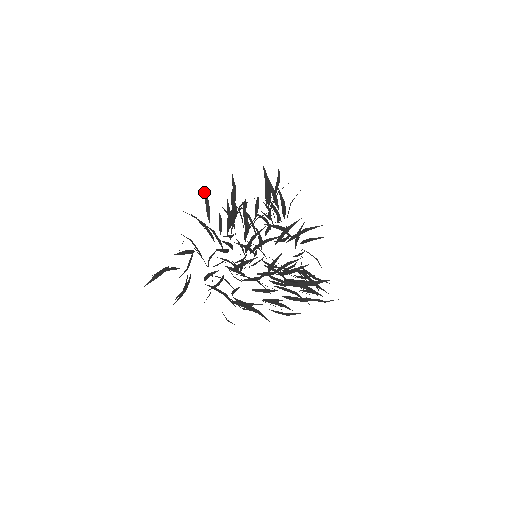
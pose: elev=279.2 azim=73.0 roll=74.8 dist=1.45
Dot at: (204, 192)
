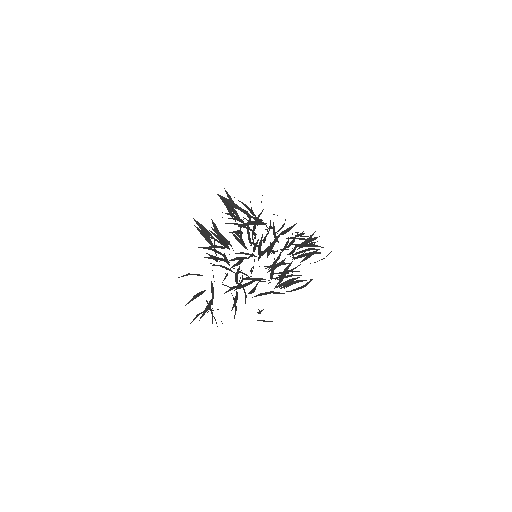
Dot at: (223, 254)
